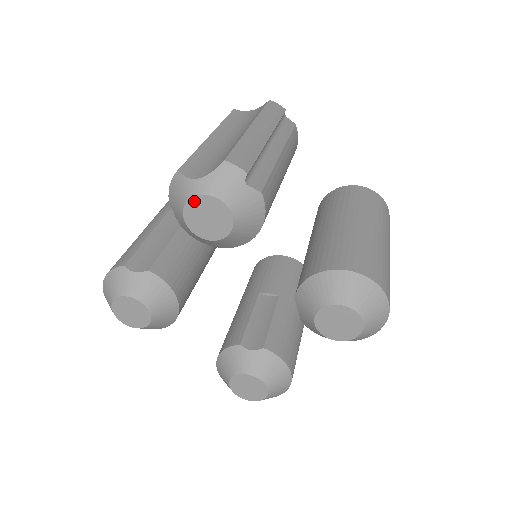
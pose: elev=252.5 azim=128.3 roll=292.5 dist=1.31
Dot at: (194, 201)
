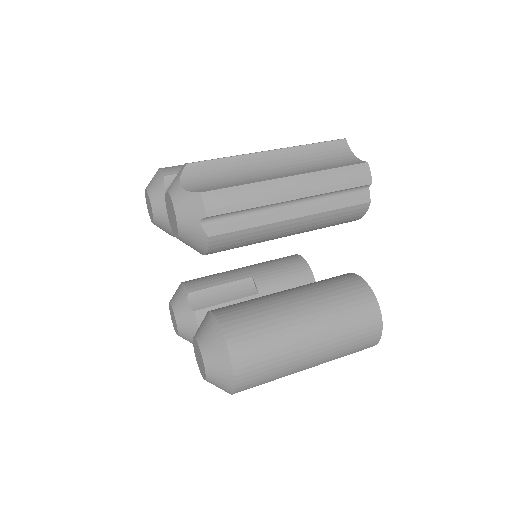
Dot at: (169, 196)
